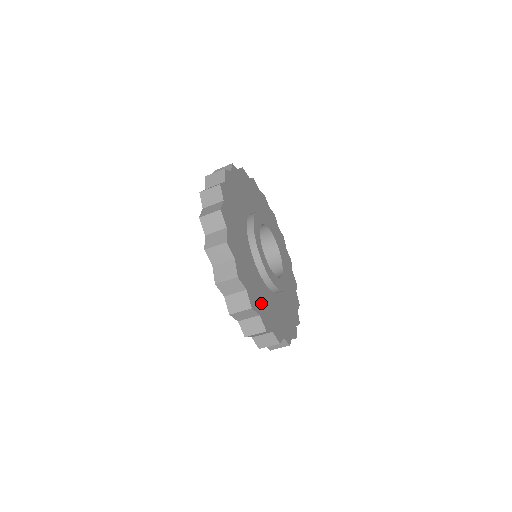
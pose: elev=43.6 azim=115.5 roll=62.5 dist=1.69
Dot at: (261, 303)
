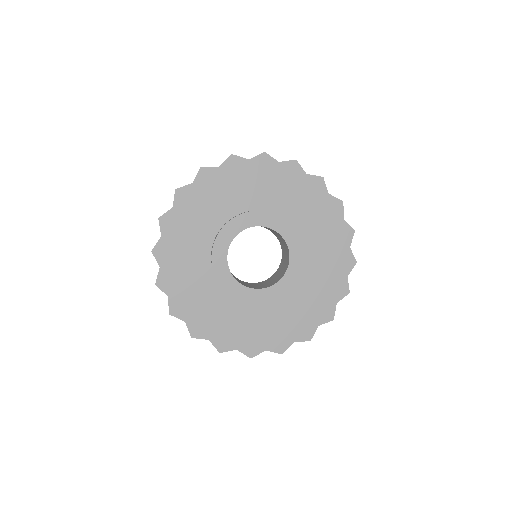
Dot at: (218, 325)
